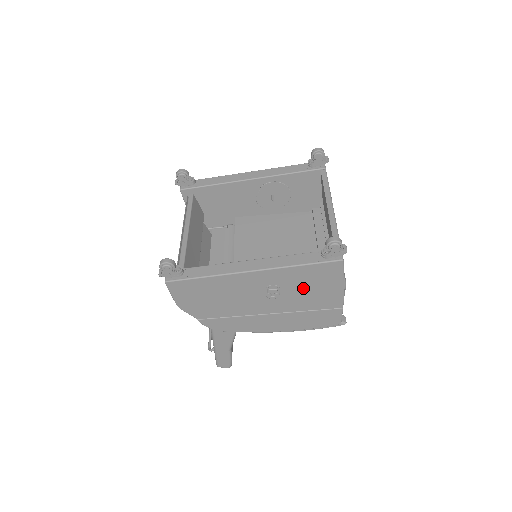
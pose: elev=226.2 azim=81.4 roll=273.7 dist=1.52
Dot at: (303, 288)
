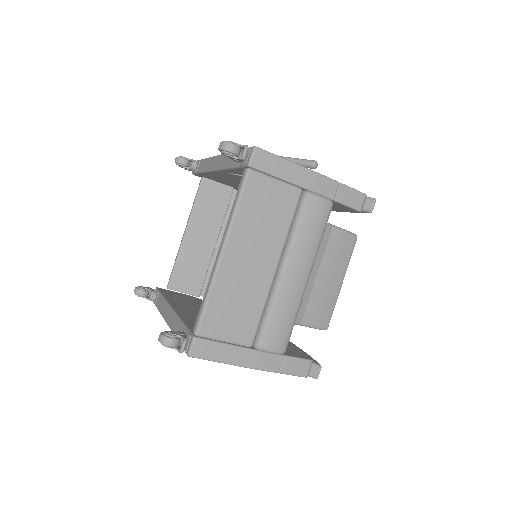
Dot at: occluded
